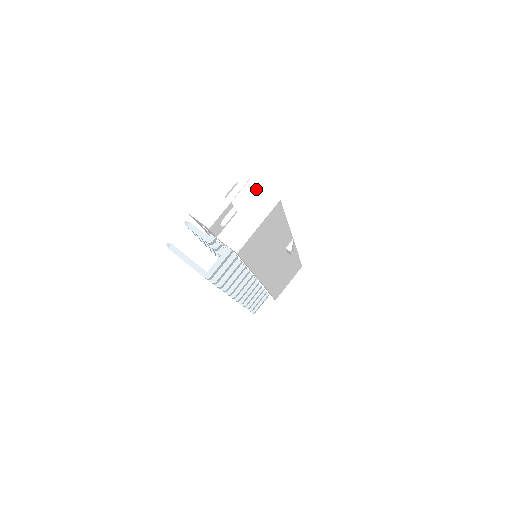
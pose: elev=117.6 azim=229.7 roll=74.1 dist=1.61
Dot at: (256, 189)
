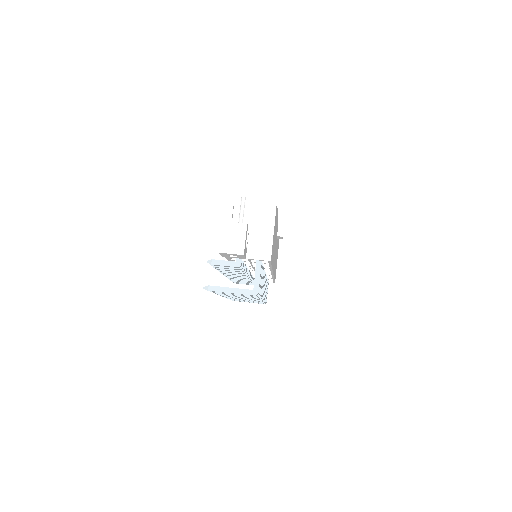
Dot at: (252, 203)
